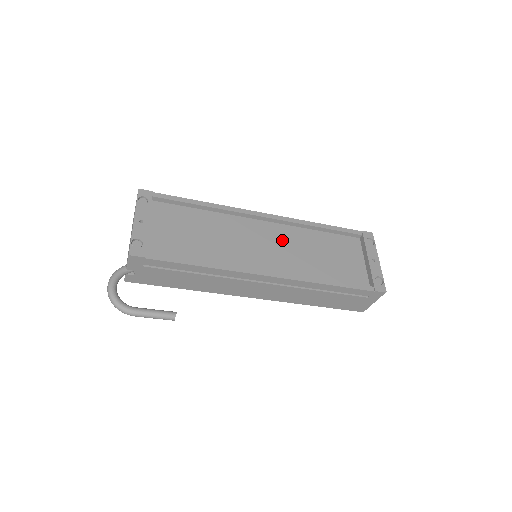
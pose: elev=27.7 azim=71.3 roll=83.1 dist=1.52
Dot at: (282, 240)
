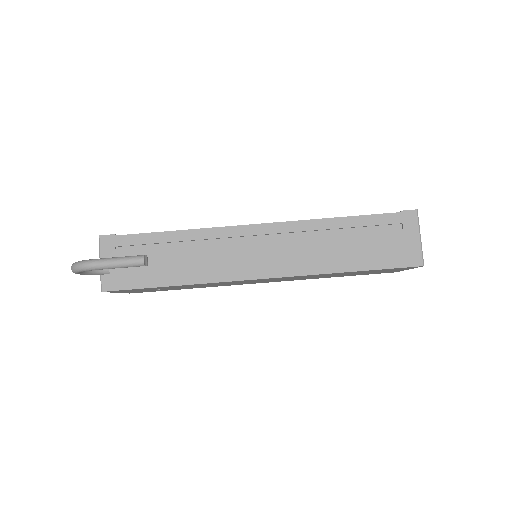
Dot at: occluded
